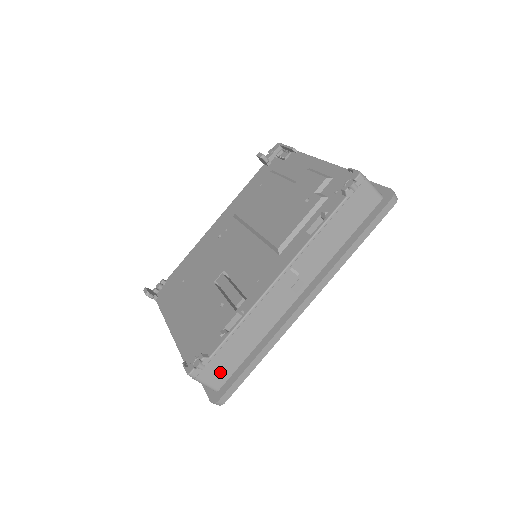
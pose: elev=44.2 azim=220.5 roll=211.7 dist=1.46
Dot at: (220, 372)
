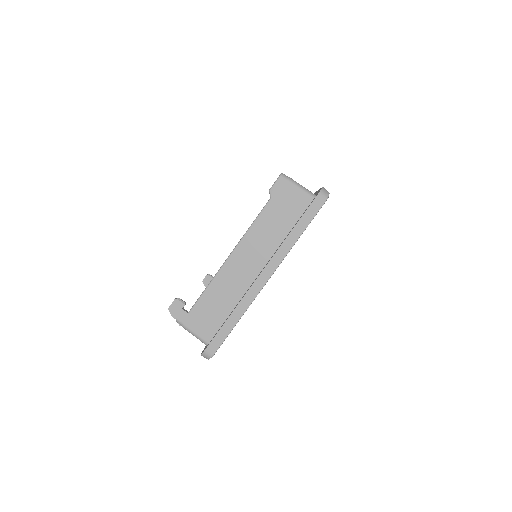
Dot at: occluded
